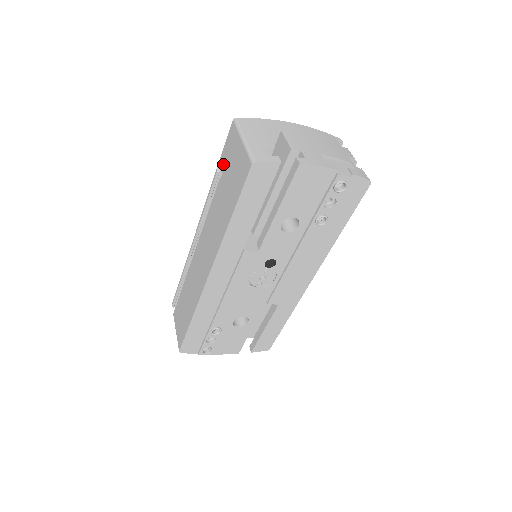
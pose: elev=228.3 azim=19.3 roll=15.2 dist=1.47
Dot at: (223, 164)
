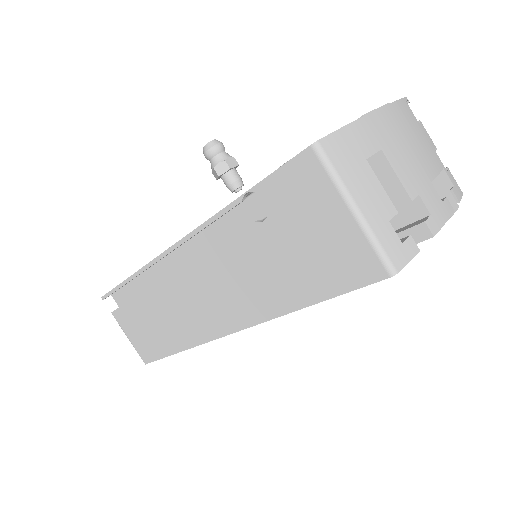
Dot at: (270, 205)
